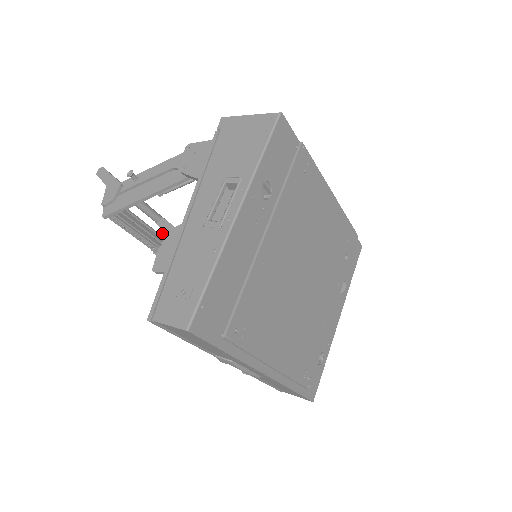
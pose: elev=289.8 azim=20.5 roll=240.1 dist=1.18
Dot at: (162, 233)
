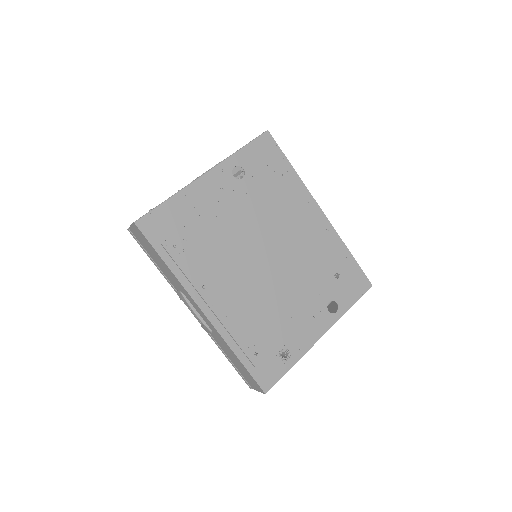
Dot at: occluded
